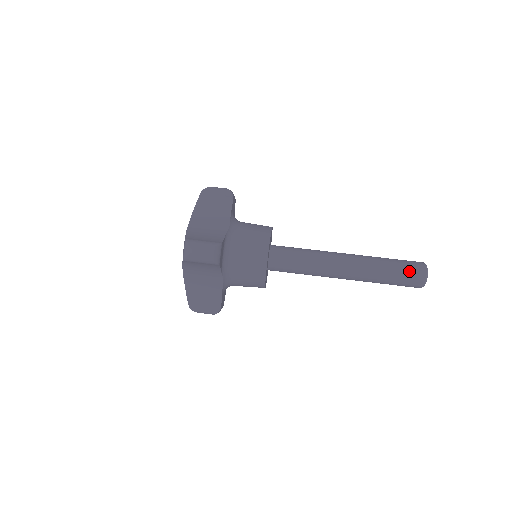
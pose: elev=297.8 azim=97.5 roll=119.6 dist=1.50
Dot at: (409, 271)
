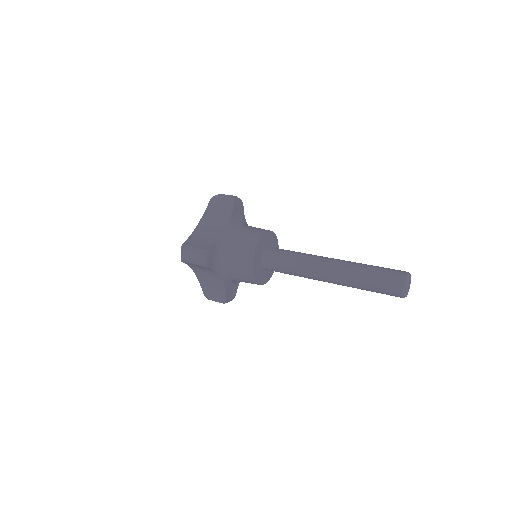
Dot at: (391, 269)
